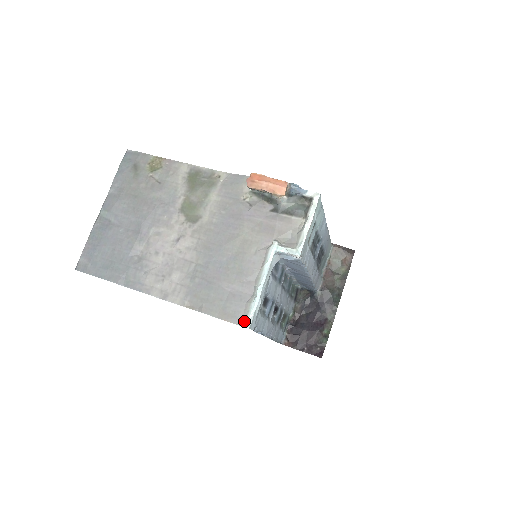
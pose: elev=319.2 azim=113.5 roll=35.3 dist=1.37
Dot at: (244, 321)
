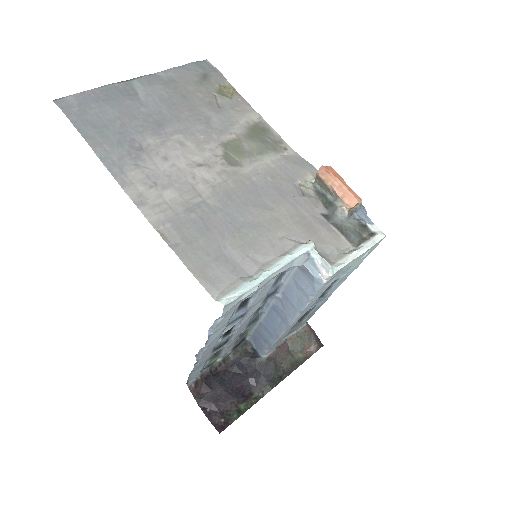
Dot at: (223, 294)
